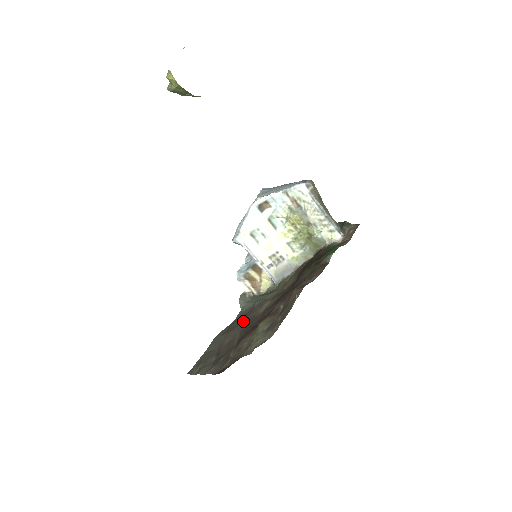
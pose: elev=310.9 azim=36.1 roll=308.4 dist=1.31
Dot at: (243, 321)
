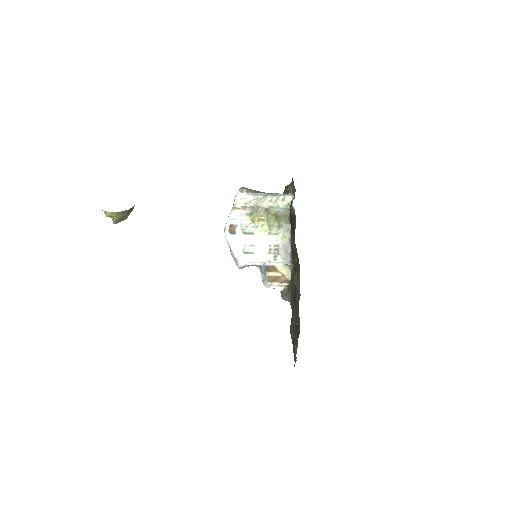
Dot at: (293, 301)
